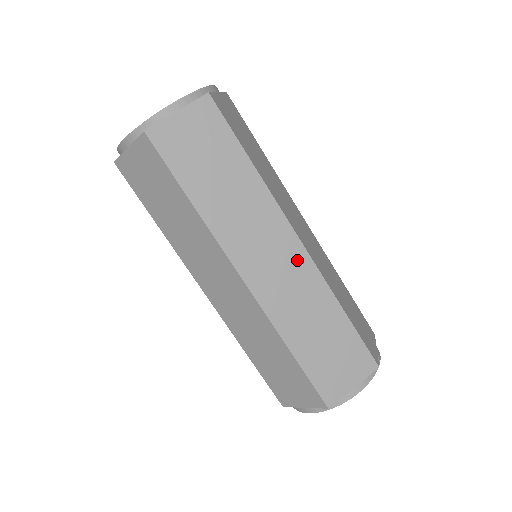
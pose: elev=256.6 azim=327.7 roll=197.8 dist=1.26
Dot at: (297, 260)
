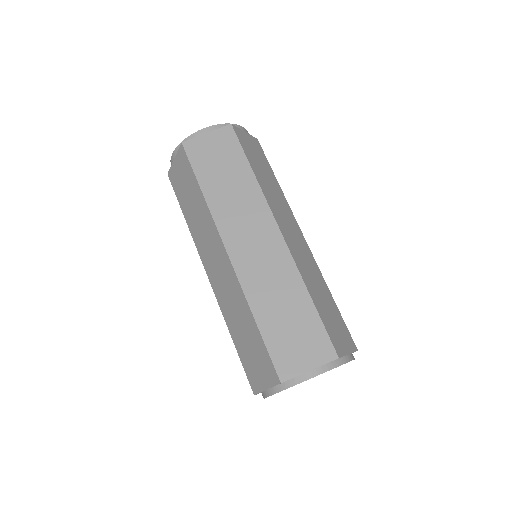
Dot at: (304, 245)
